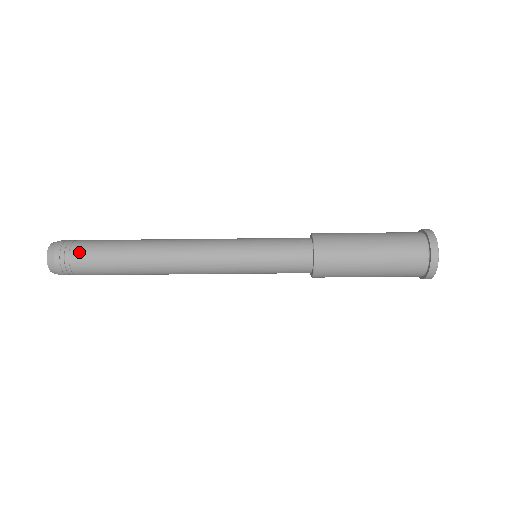
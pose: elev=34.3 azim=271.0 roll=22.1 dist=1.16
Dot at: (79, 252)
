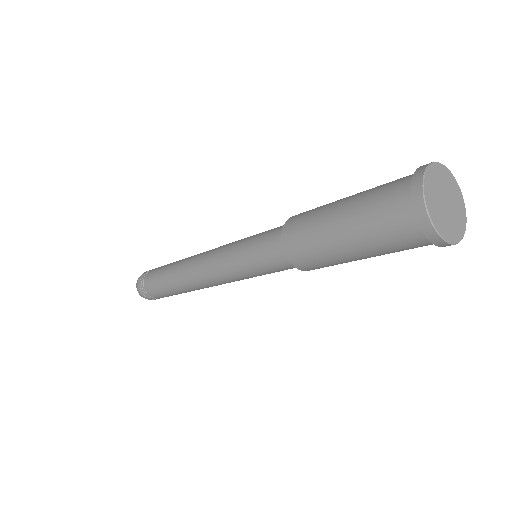
Dot at: (148, 276)
